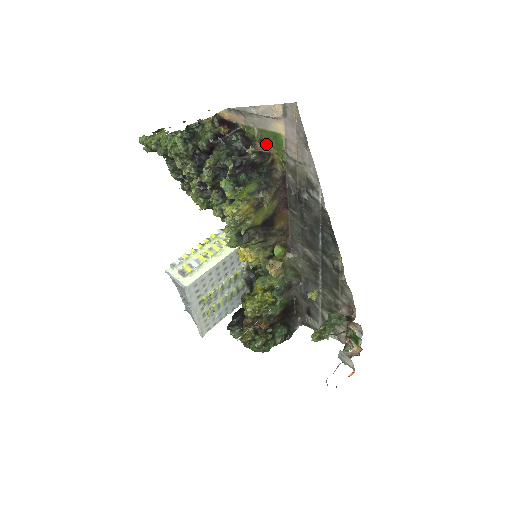
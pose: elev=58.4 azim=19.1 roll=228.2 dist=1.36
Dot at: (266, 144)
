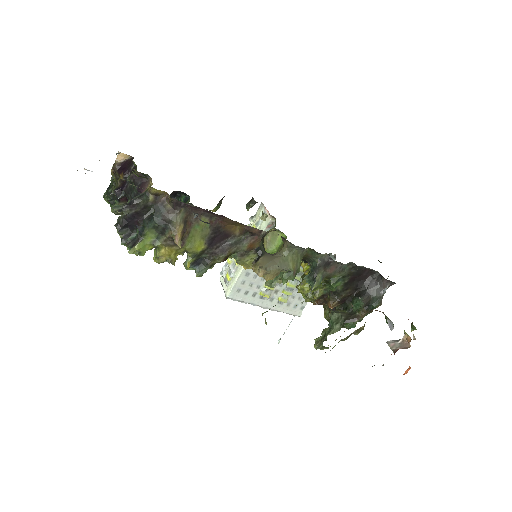
Dot at: occluded
